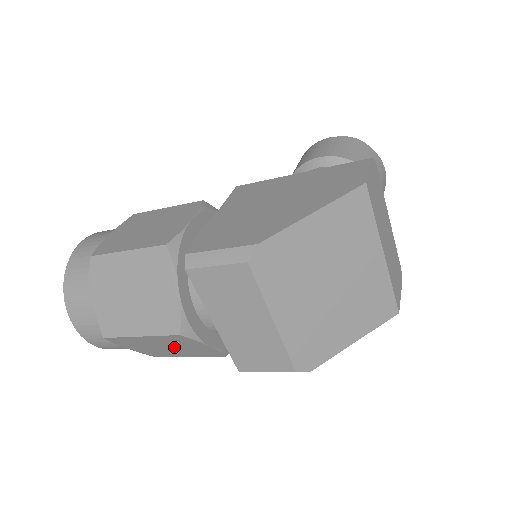
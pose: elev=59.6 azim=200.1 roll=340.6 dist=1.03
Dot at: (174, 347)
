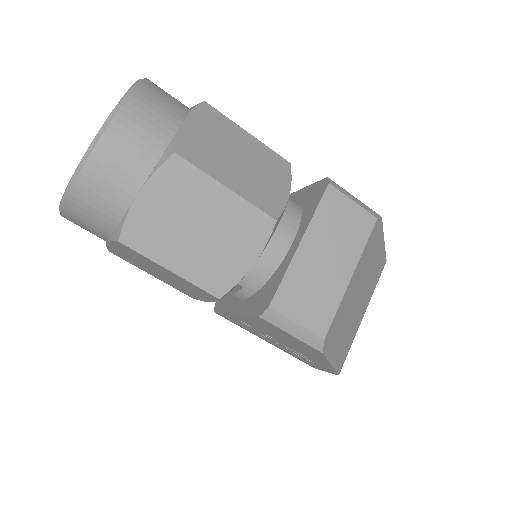
Dot at: (209, 237)
